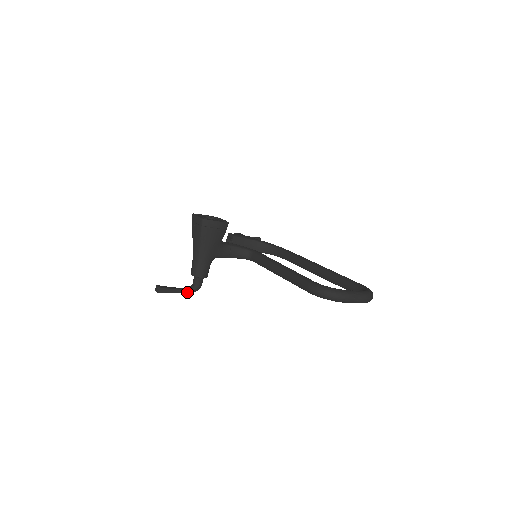
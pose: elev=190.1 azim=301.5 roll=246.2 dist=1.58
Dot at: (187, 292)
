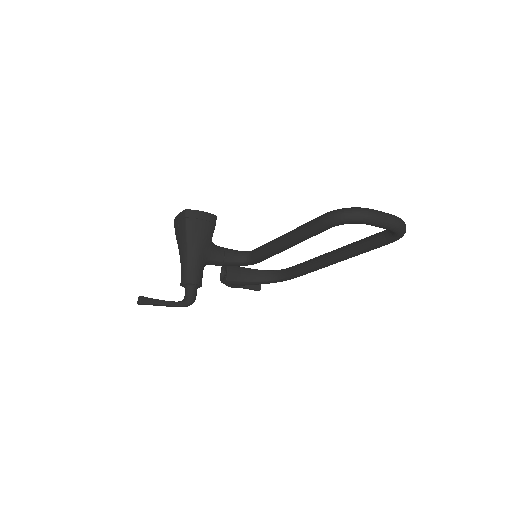
Dot at: (178, 305)
